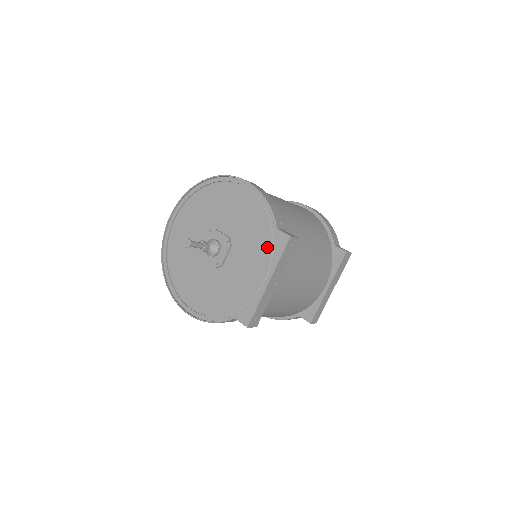
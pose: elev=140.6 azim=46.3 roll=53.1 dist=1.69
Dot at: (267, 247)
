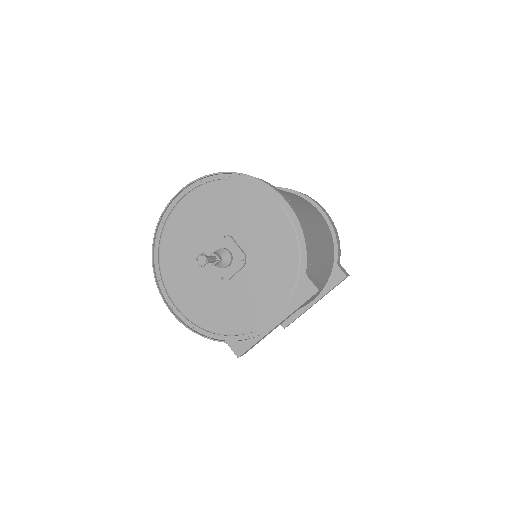
Dot at: (287, 287)
